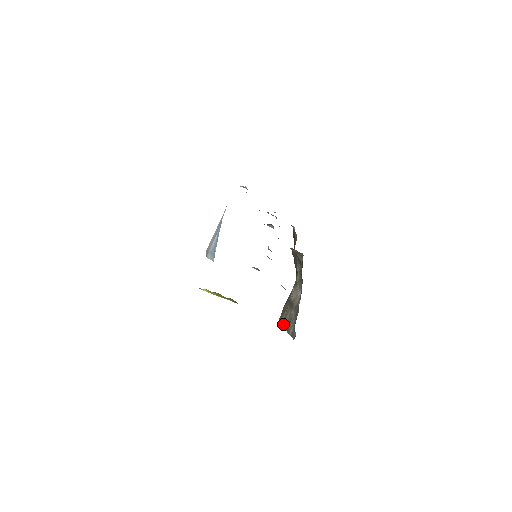
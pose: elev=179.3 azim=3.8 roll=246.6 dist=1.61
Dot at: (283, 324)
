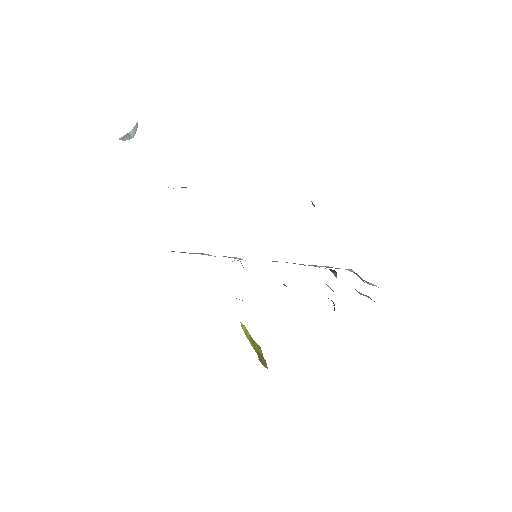
Dot at: occluded
